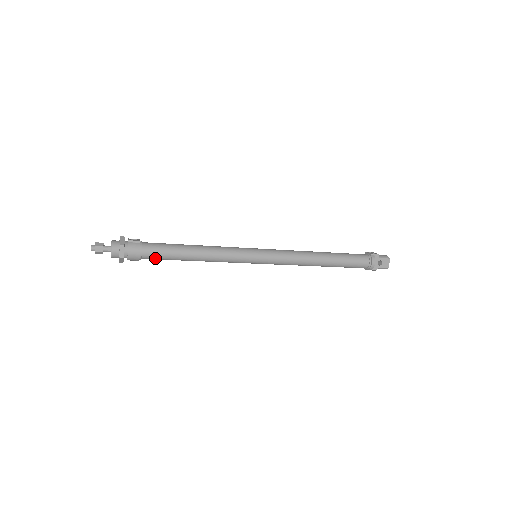
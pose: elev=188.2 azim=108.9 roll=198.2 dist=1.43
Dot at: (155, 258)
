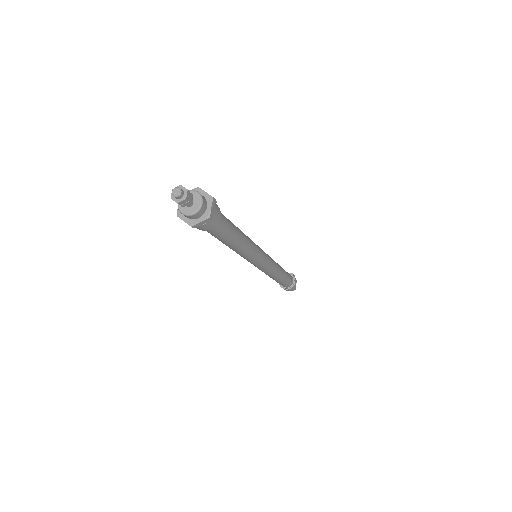
Dot at: (219, 231)
